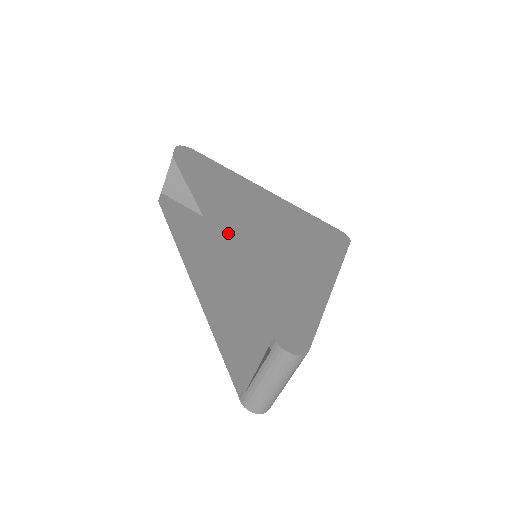
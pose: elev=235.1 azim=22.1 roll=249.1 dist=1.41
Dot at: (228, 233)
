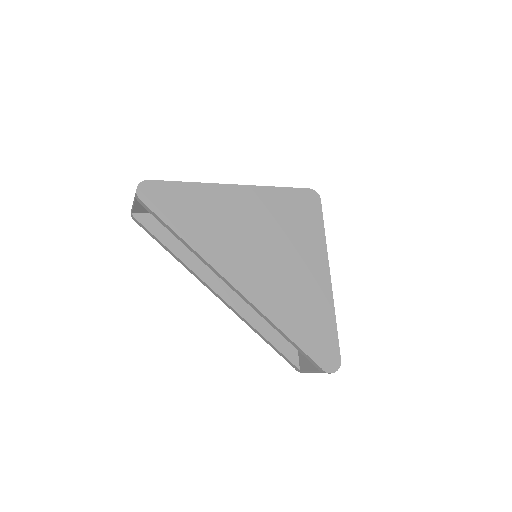
Dot at: (248, 290)
